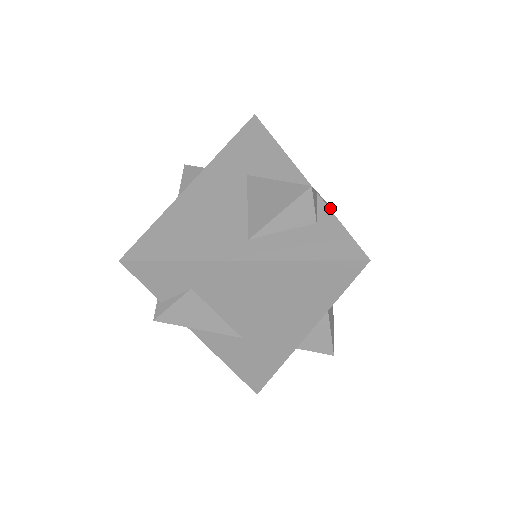
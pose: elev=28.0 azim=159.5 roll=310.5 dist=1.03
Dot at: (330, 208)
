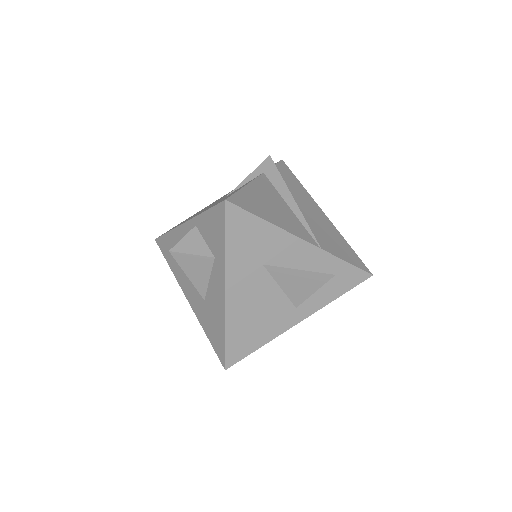
Dot at: (277, 169)
